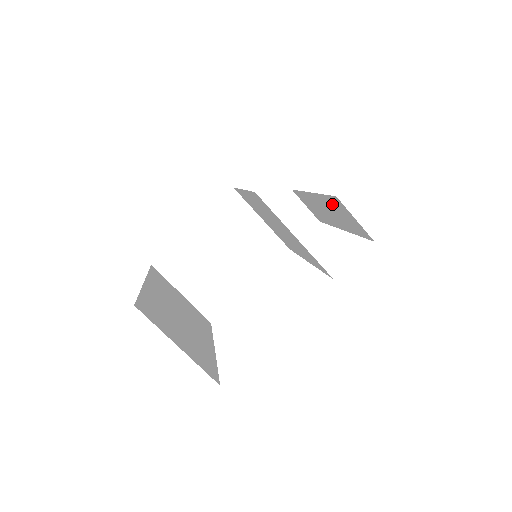
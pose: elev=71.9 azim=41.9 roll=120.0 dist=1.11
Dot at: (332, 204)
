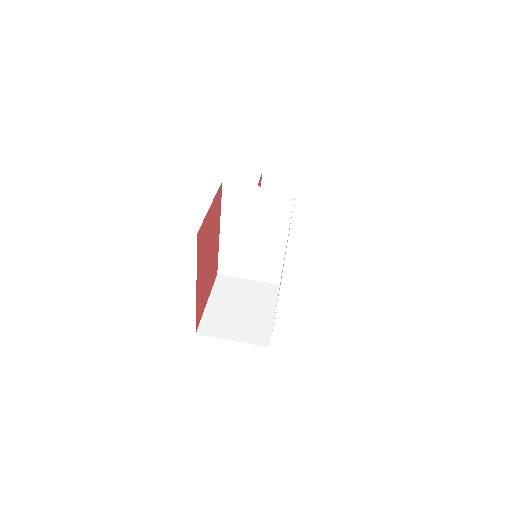
Dot at: occluded
